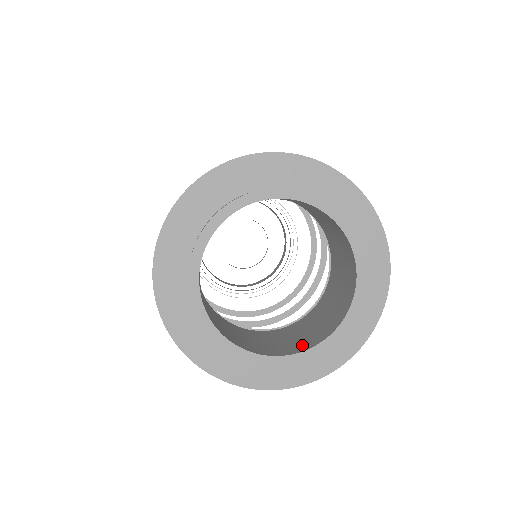
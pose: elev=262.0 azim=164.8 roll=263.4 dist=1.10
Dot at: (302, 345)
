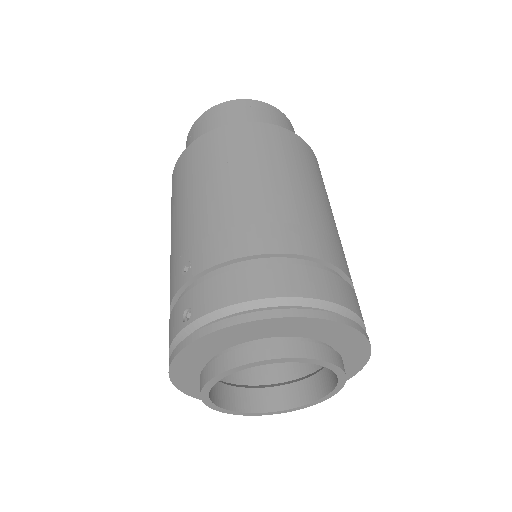
Dot at: (318, 387)
